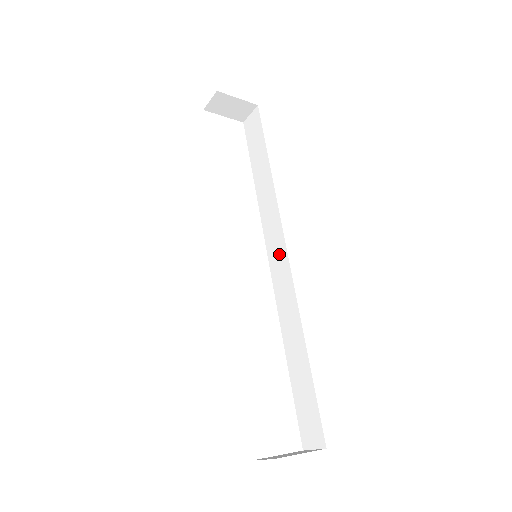
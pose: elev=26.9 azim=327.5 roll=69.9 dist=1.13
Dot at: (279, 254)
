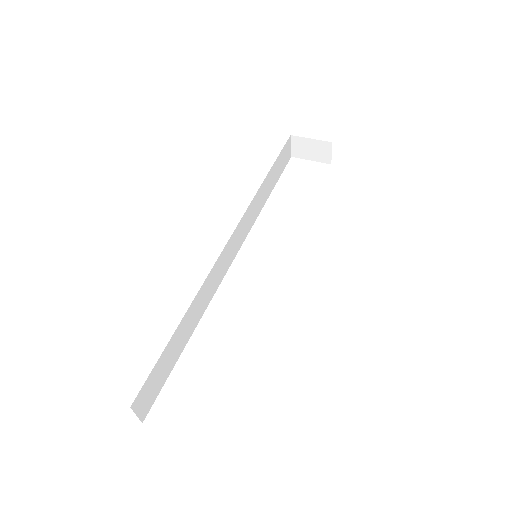
Dot at: occluded
